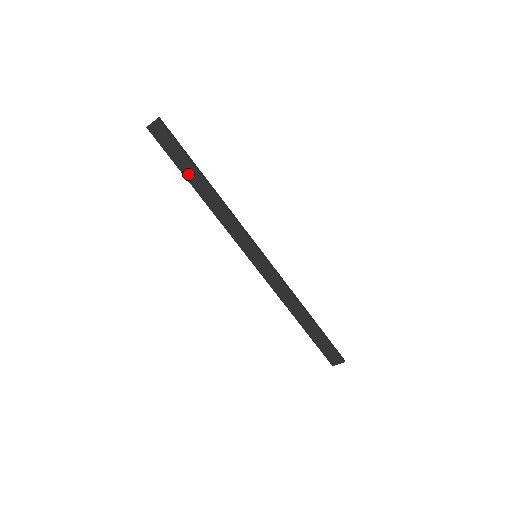
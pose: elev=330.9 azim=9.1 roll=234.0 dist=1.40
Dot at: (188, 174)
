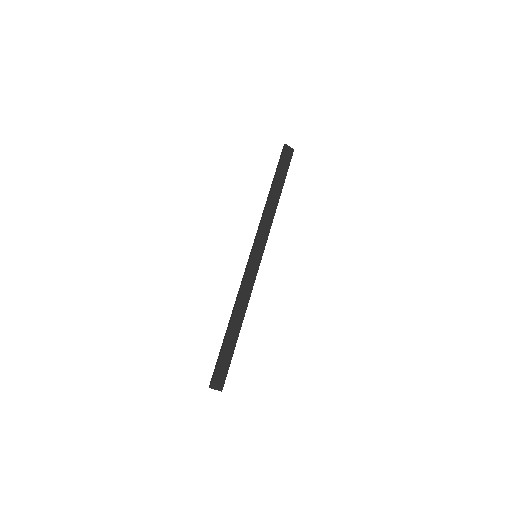
Dot at: (278, 181)
